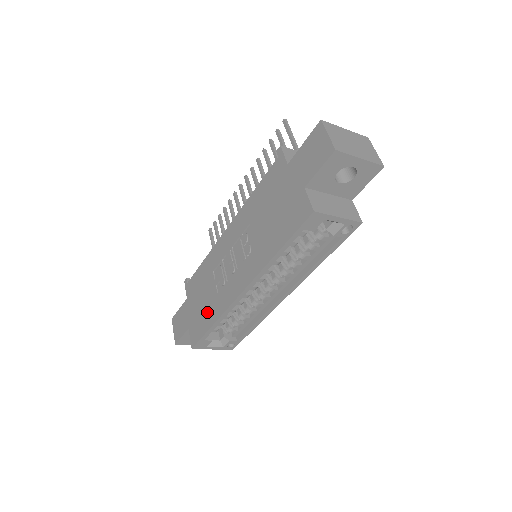
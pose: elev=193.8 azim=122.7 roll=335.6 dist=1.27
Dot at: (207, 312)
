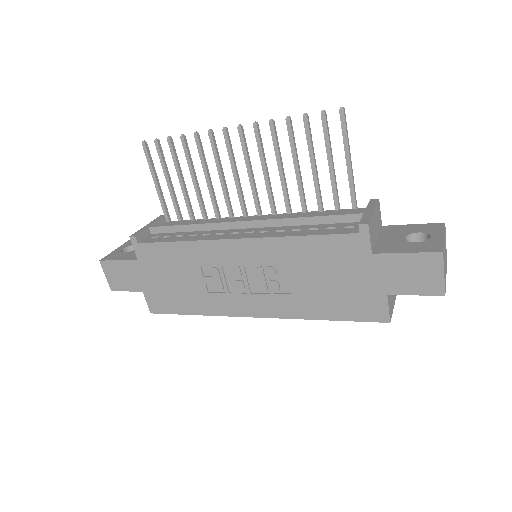
Dot at: (185, 298)
